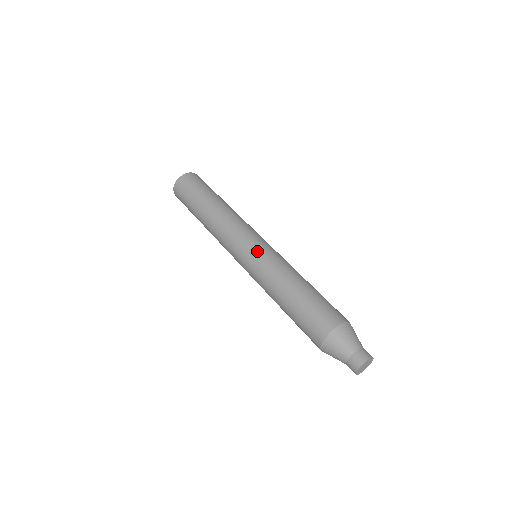
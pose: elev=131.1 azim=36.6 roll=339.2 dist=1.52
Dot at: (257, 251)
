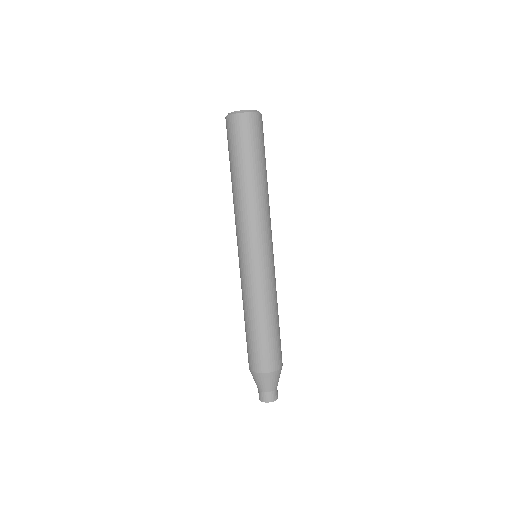
Dot at: (269, 264)
